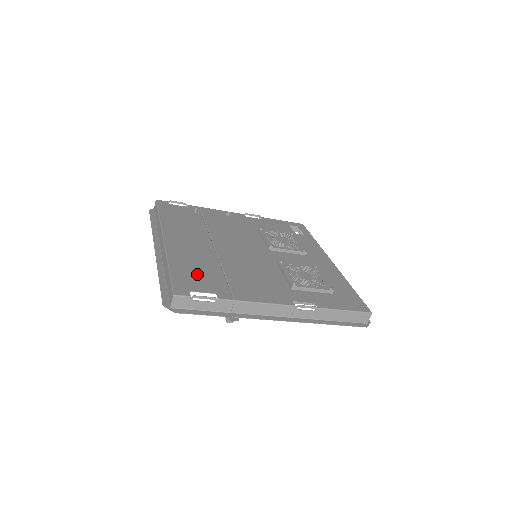
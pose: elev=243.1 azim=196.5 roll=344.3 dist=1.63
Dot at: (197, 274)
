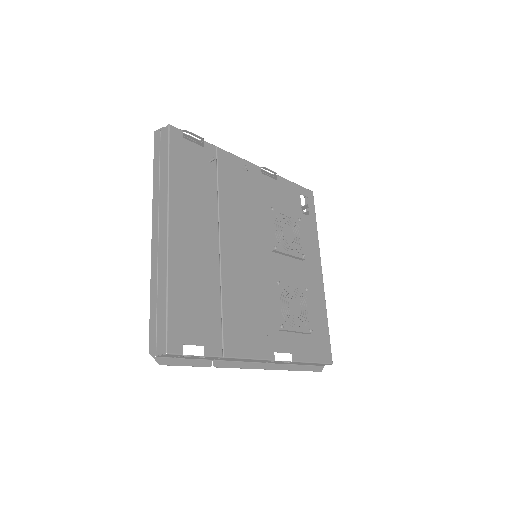
Dot at: (195, 308)
